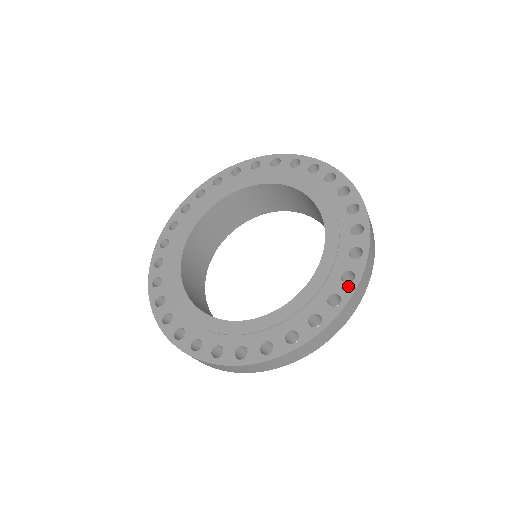
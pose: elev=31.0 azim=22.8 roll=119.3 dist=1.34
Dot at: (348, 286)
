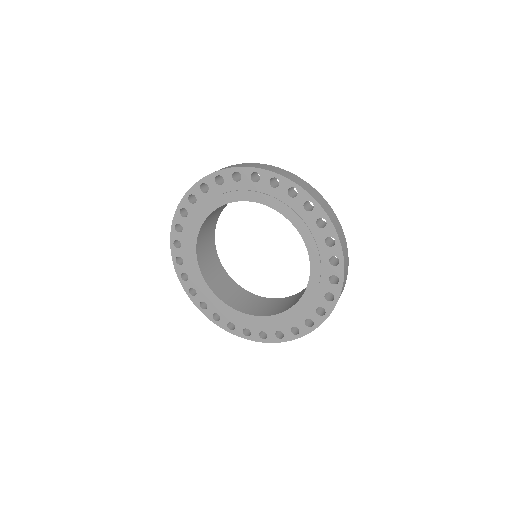
Dot at: (330, 304)
